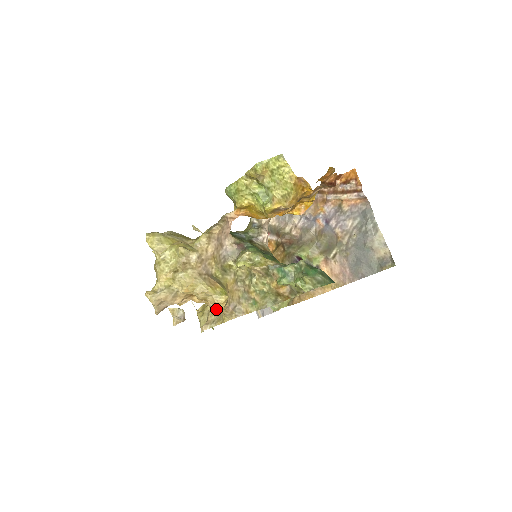
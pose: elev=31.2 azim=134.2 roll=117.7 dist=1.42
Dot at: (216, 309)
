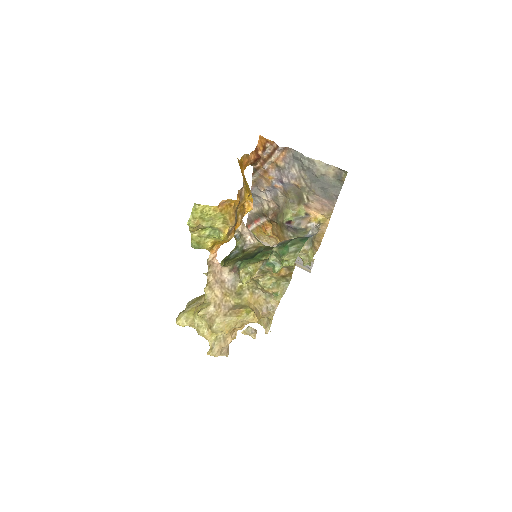
Dot at: occluded
